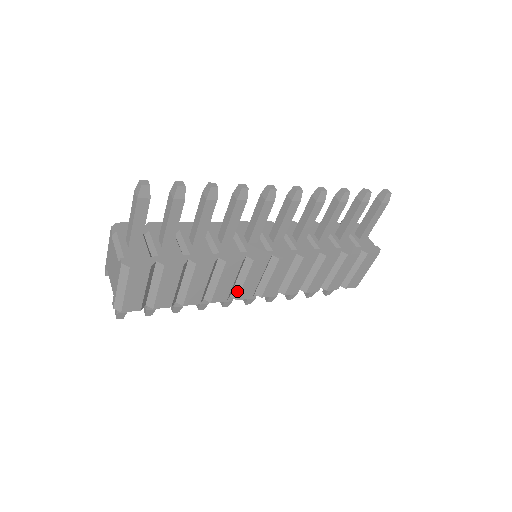
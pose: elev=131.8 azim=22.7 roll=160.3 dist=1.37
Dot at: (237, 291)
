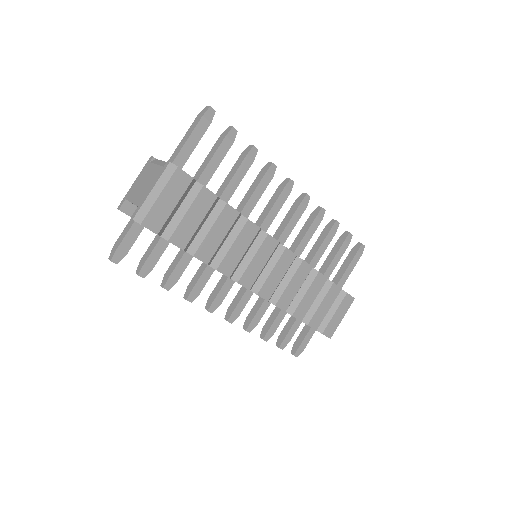
Dot at: (241, 271)
